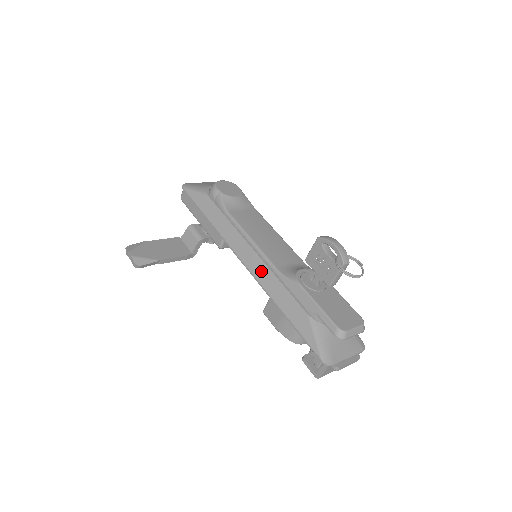
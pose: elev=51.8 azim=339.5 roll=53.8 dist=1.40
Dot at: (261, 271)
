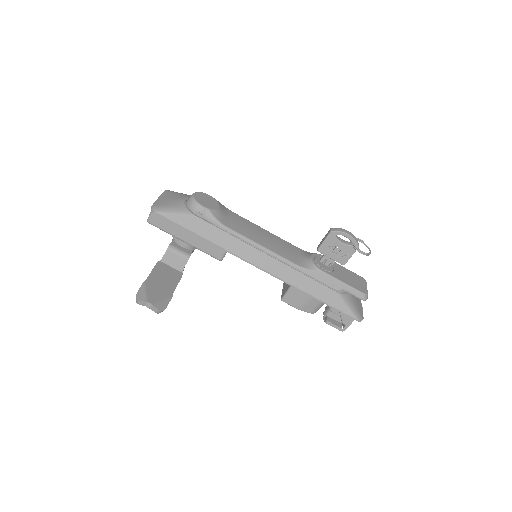
Dot at: (283, 271)
